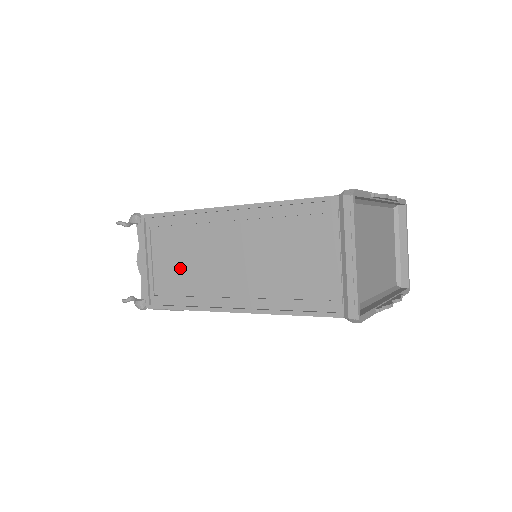
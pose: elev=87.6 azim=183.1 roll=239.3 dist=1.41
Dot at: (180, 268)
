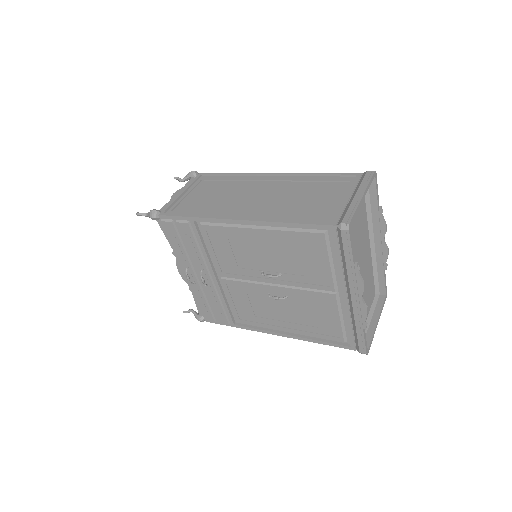
Dot at: (209, 199)
